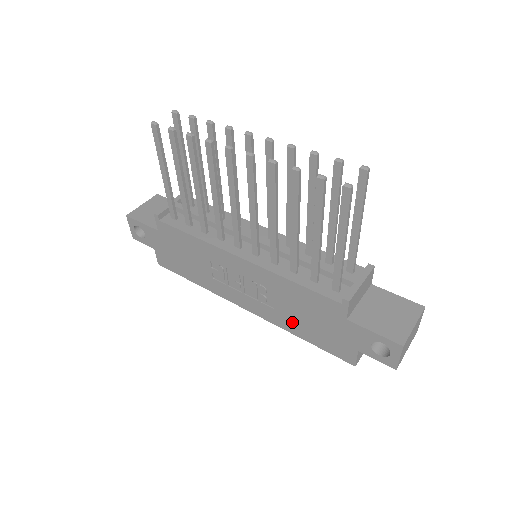
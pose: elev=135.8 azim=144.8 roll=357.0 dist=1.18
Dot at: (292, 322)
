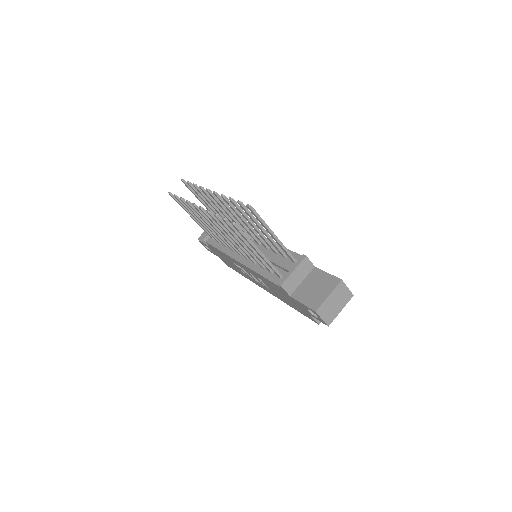
Dot at: (281, 298)
